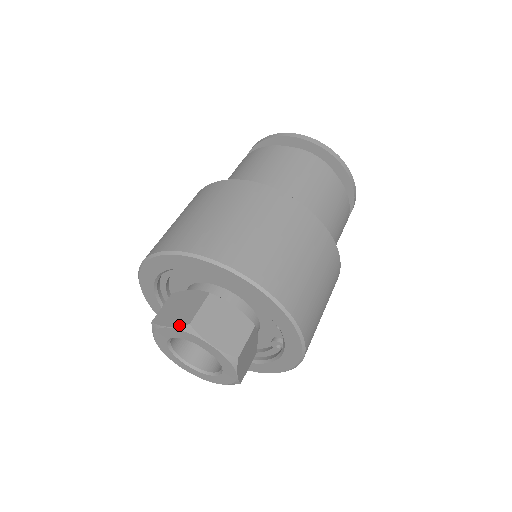
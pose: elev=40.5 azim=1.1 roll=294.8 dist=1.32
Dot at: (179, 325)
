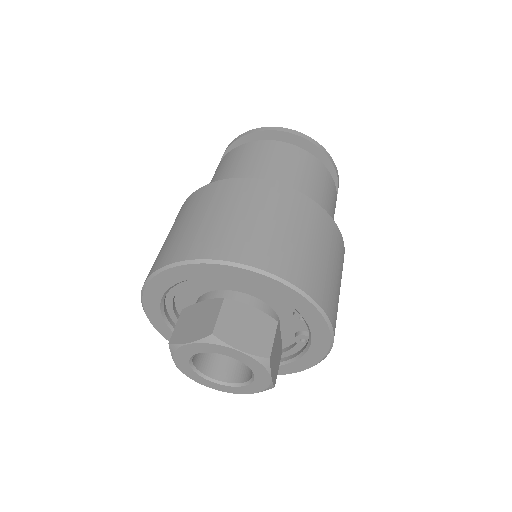
Dot at: (201, 338)
